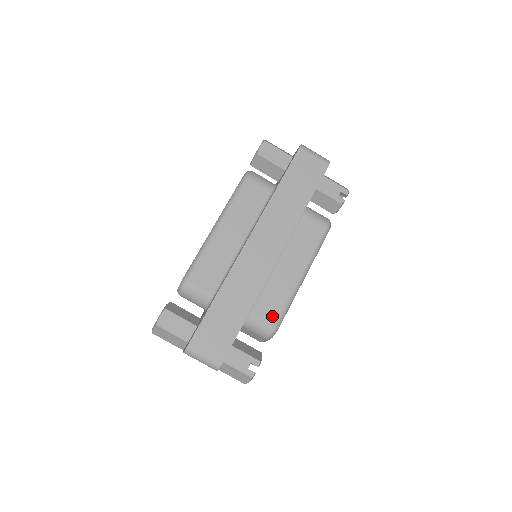
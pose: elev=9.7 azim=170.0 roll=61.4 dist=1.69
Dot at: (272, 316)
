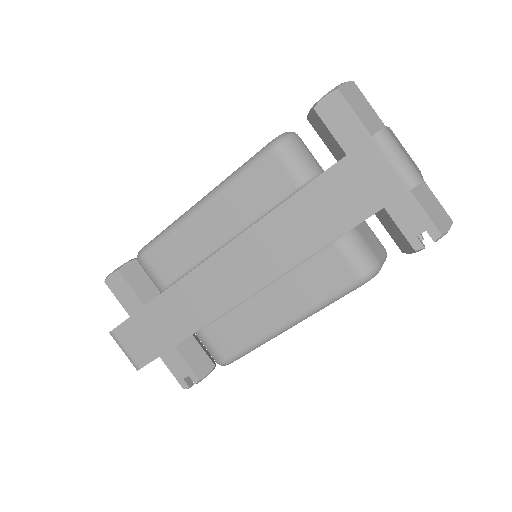
Dot at: (226, 348)
